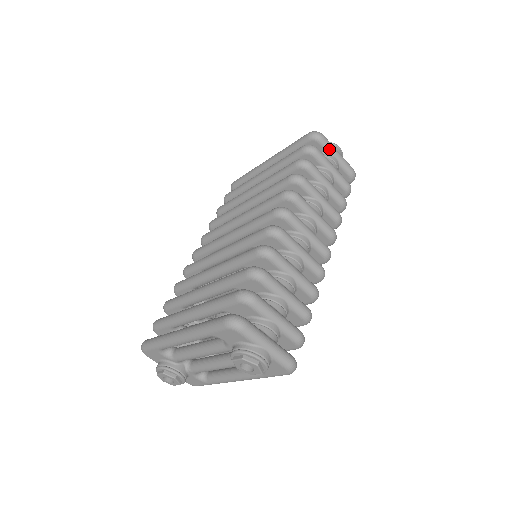
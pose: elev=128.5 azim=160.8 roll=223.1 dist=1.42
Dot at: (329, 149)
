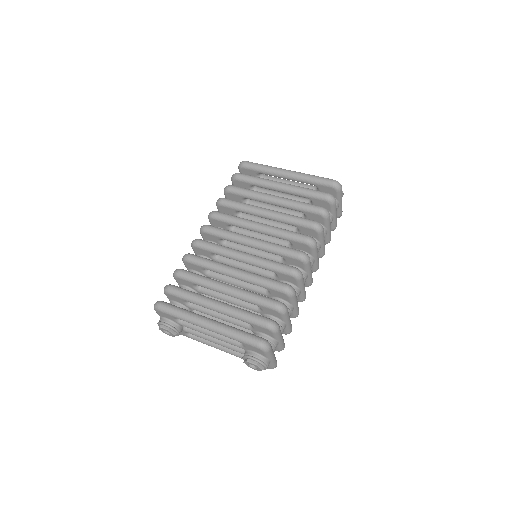
Dot at: (339, 198)
